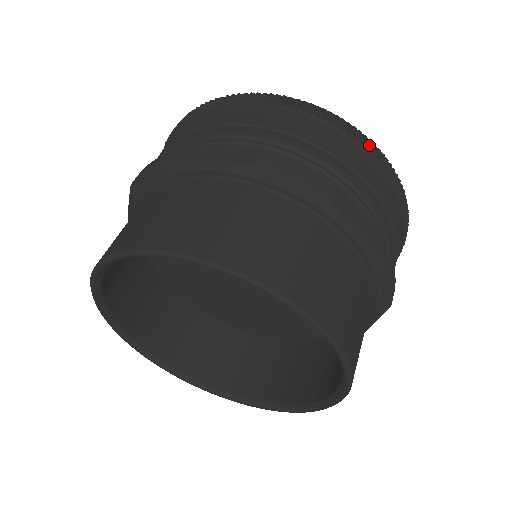
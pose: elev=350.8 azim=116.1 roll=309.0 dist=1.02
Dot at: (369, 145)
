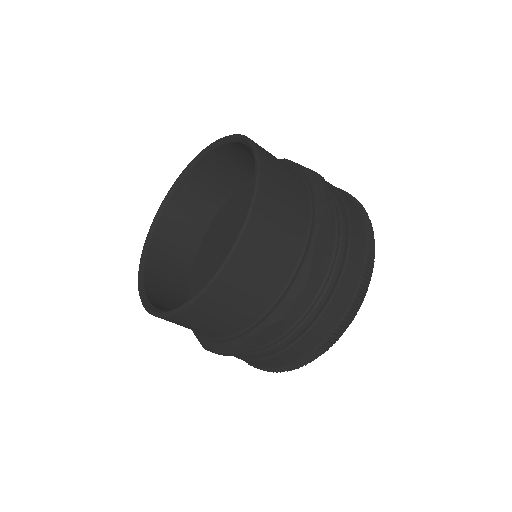
Dot at: occluded
